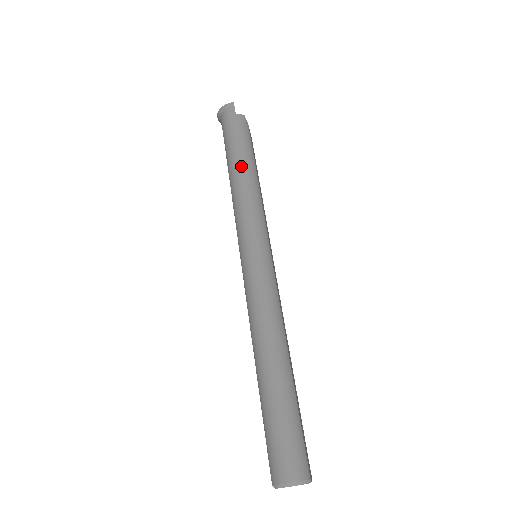
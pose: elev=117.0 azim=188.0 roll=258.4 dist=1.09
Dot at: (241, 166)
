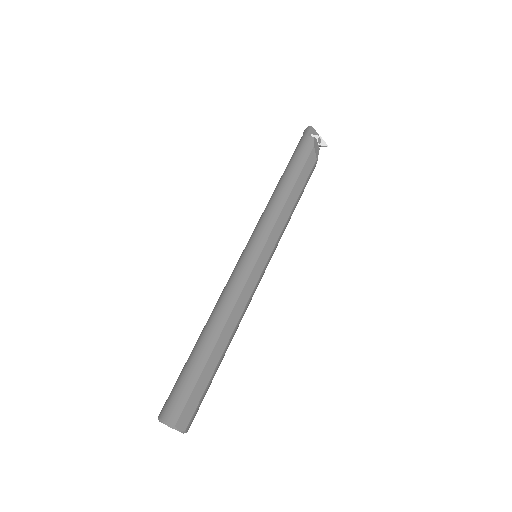
Dot at: (282, 181)
